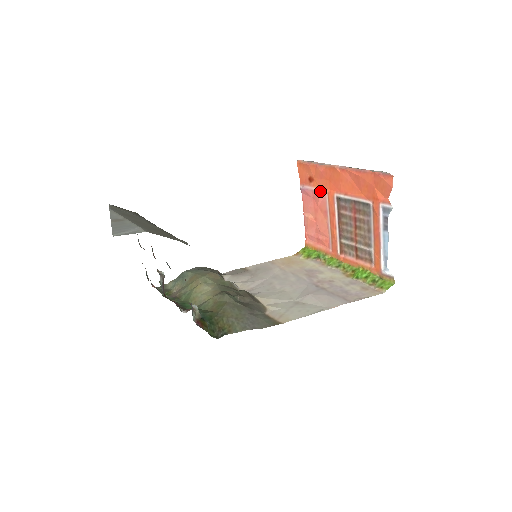
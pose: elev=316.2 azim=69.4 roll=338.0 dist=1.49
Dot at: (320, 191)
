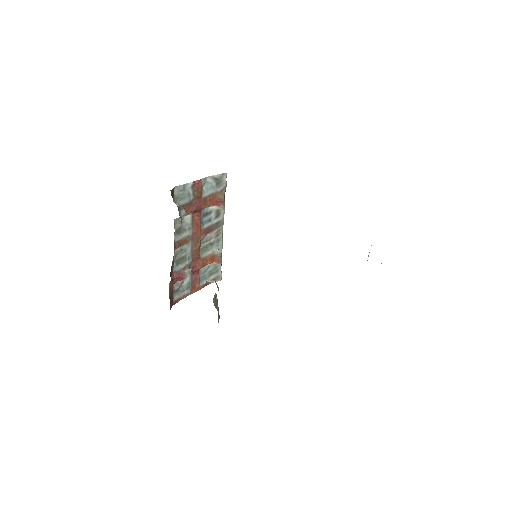
Dot at: occluded
